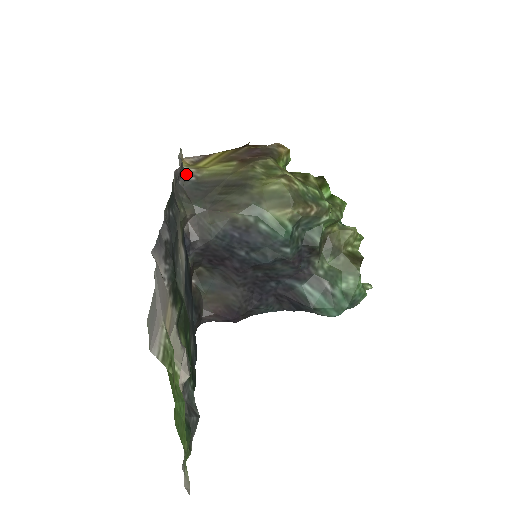
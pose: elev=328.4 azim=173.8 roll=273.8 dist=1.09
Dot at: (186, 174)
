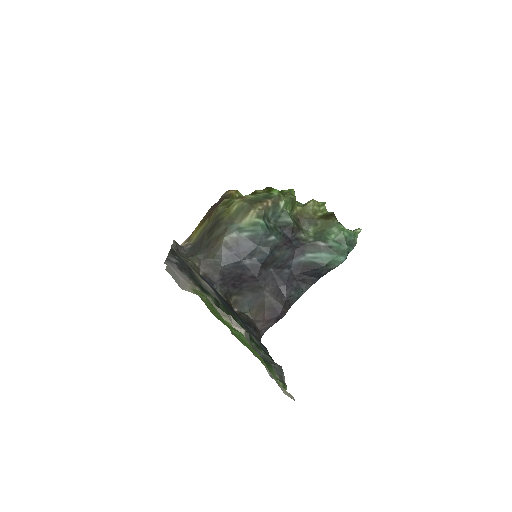
Dot at: (184, 248)
